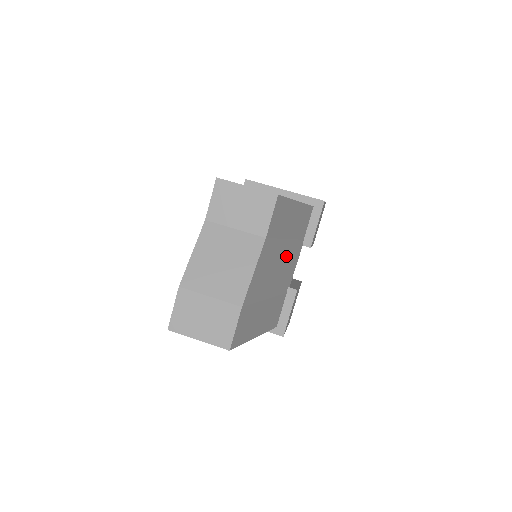
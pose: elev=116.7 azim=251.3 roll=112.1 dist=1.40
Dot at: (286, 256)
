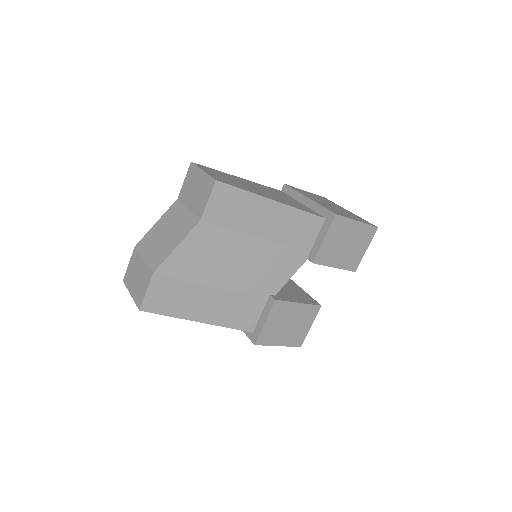
Dot at: (259, 257)
